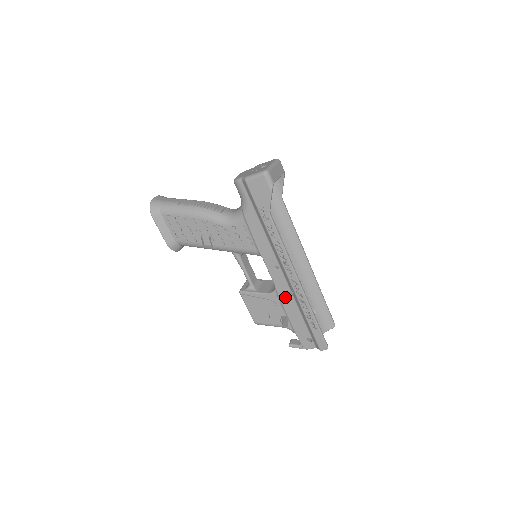
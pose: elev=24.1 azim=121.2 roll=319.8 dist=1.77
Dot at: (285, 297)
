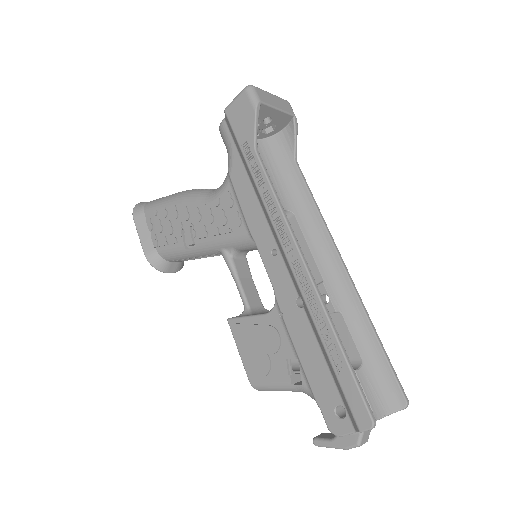
Dot at: (291, 312)
